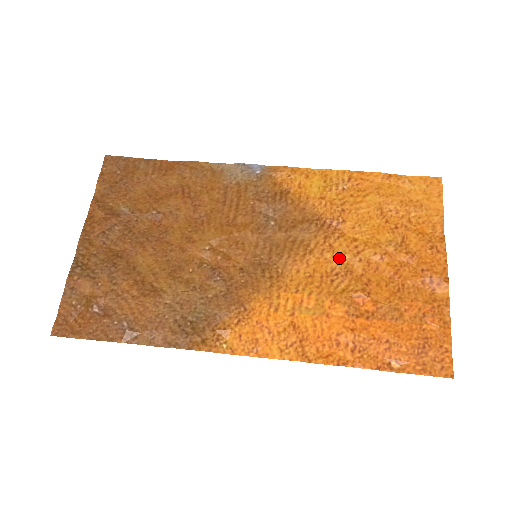
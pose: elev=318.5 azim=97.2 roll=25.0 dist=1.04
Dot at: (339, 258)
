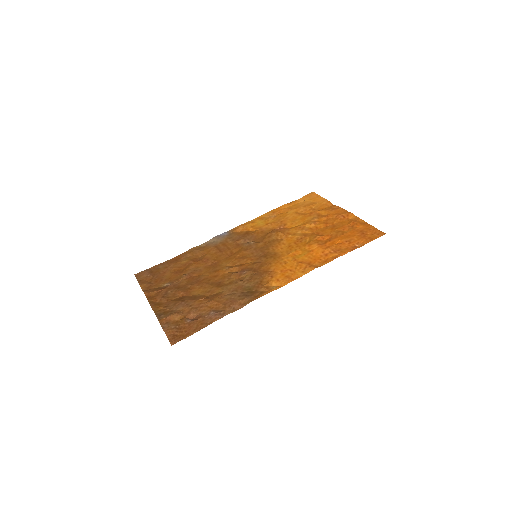
Dot at: (296, 234)
